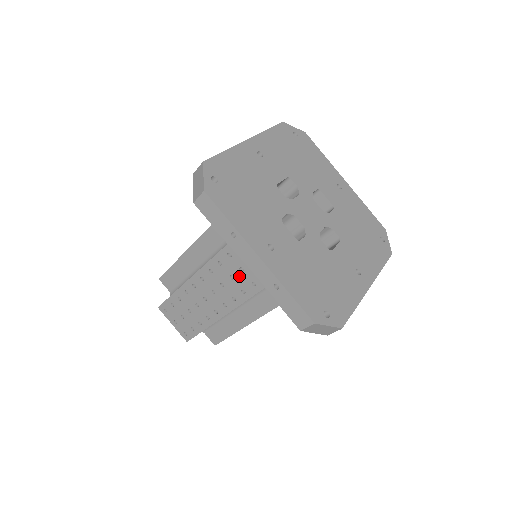
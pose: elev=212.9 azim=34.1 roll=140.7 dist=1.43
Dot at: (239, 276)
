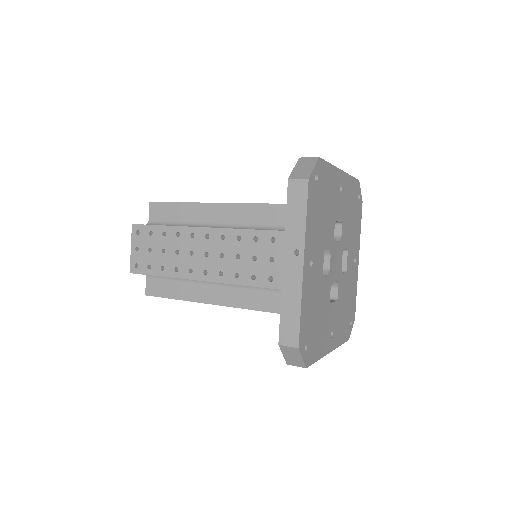
Dot at: occluded
